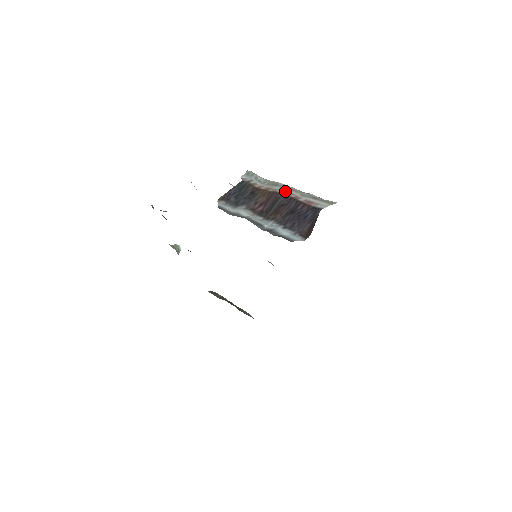
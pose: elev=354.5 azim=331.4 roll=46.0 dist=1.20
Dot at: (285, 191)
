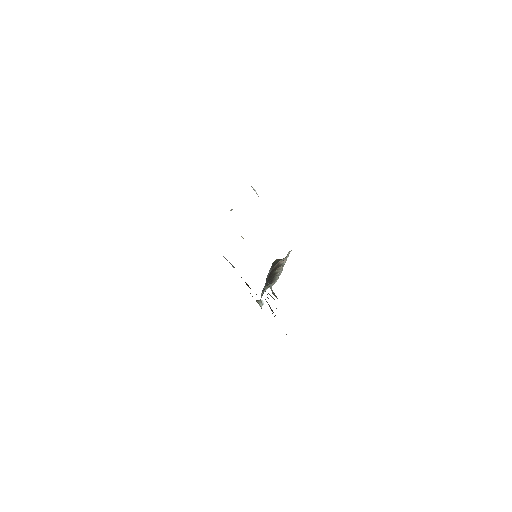
Dot at: occluded
